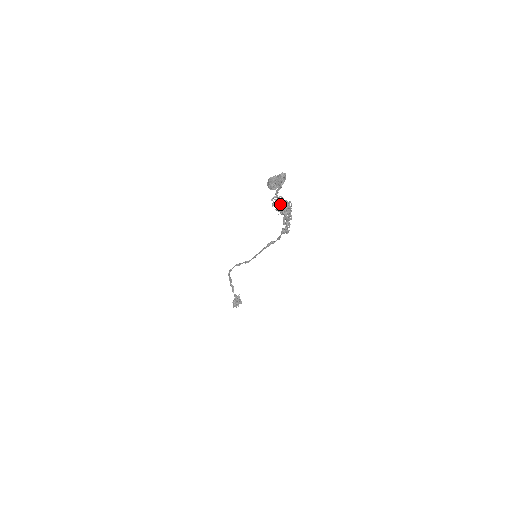
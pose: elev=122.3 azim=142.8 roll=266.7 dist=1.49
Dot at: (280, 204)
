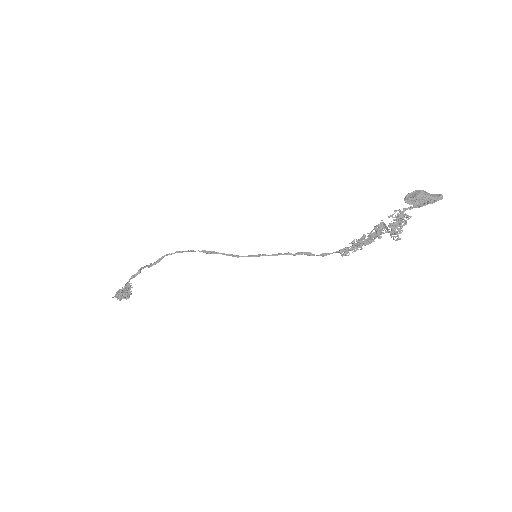
Dot at: (402, 221)
